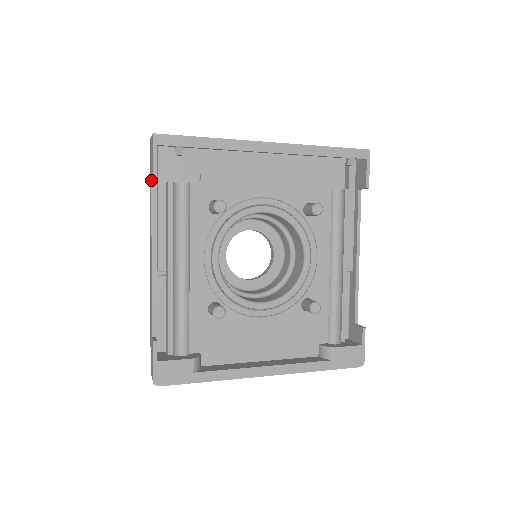
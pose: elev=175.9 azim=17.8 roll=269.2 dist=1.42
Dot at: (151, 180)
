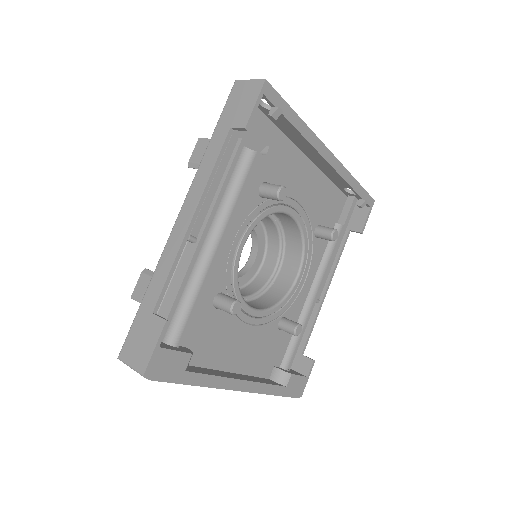
Dot at: (231, 127)
